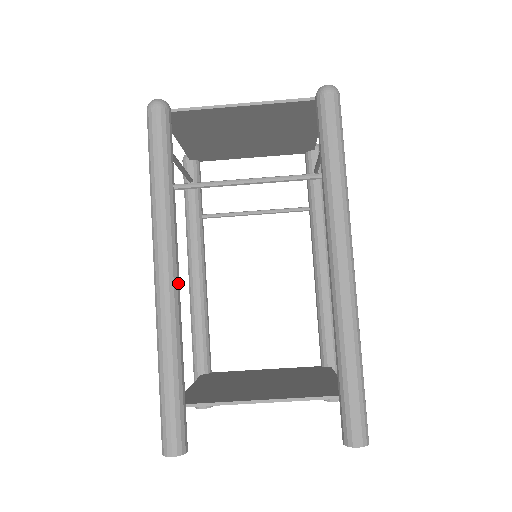
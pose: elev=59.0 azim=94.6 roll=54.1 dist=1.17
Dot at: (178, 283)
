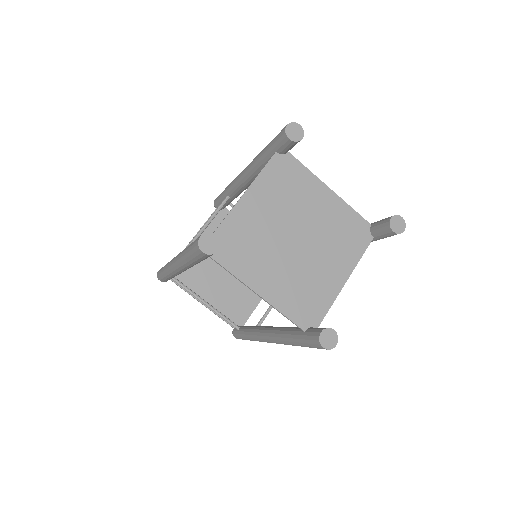
Dot at: occluded
